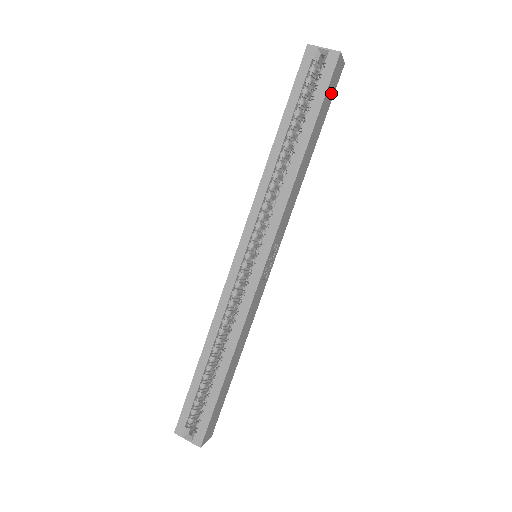
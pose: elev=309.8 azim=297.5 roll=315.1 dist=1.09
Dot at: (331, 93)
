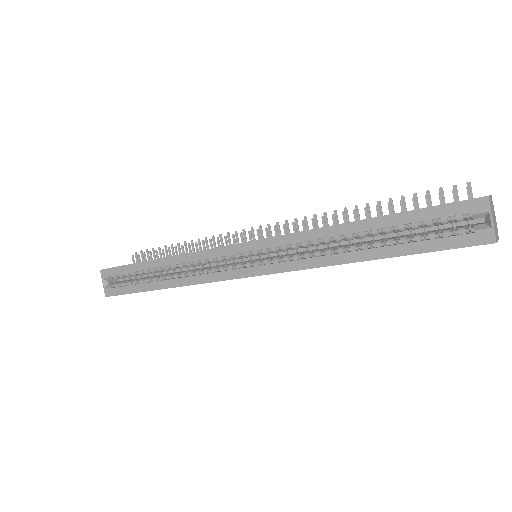
Dot at: occluded
